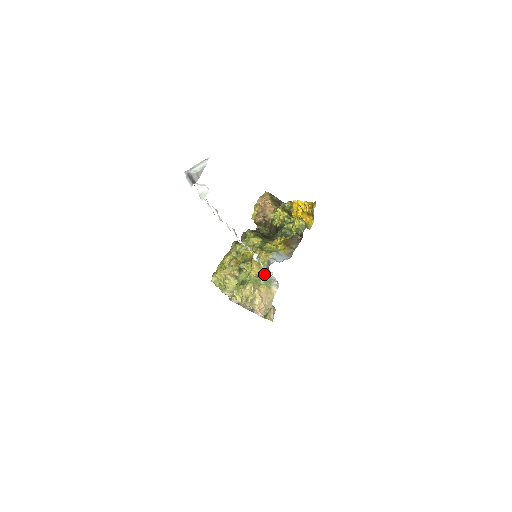
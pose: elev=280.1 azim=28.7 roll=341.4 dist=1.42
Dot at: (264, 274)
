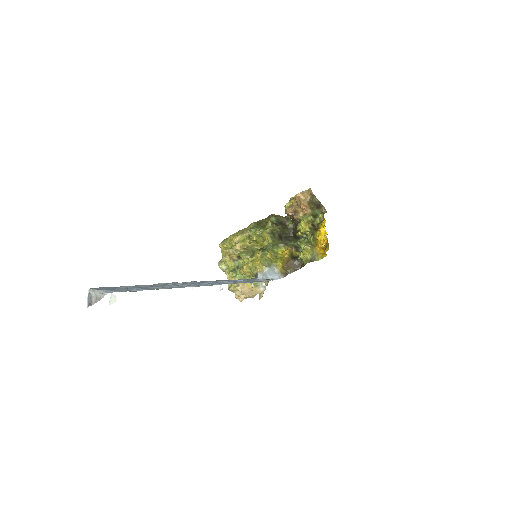
Dot at: occluded
